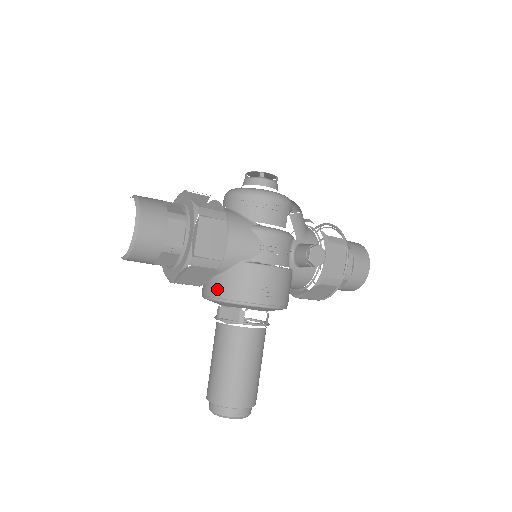
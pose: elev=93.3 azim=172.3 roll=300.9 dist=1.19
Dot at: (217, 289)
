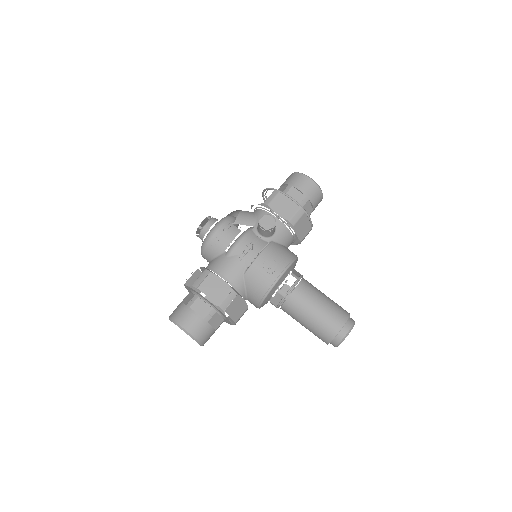
Dot at: (254, 299)
